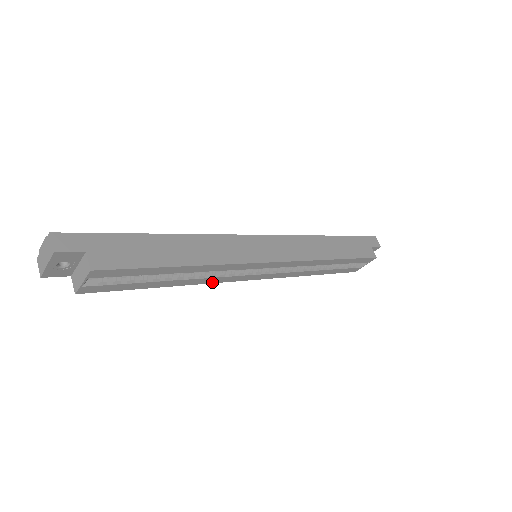
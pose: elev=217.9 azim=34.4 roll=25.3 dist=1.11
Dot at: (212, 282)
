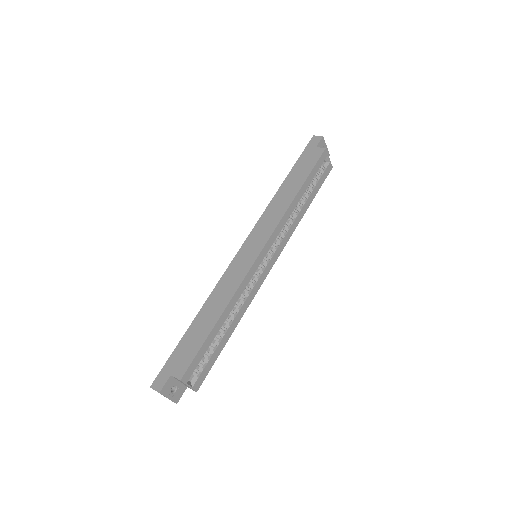
Dot at: (251, 300)
